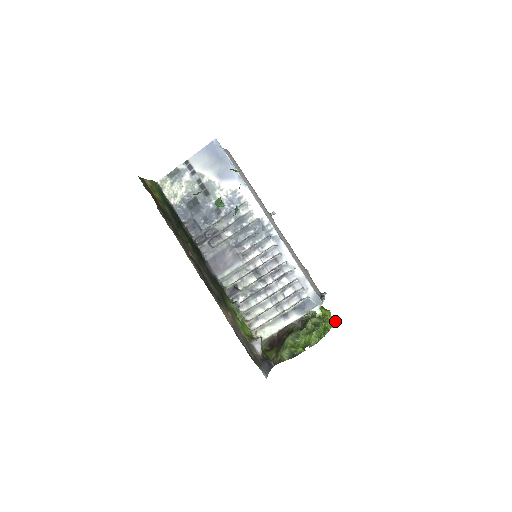
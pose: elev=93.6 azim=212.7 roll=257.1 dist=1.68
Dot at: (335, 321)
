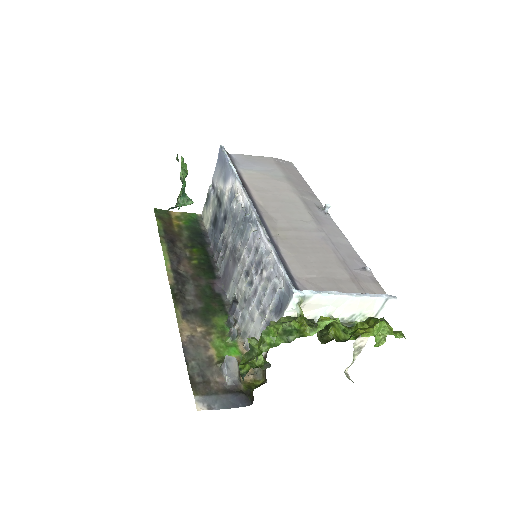
Dot at: (321, 321)
